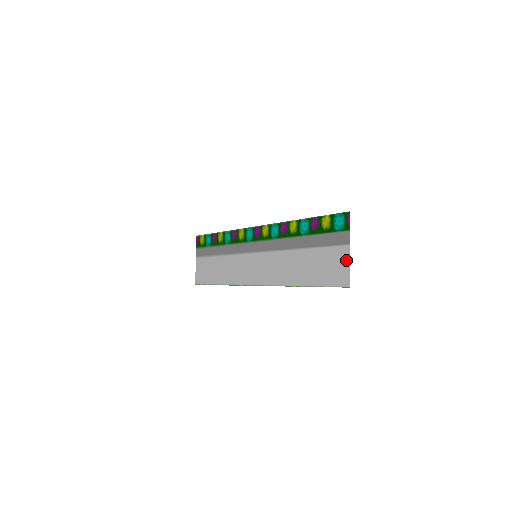
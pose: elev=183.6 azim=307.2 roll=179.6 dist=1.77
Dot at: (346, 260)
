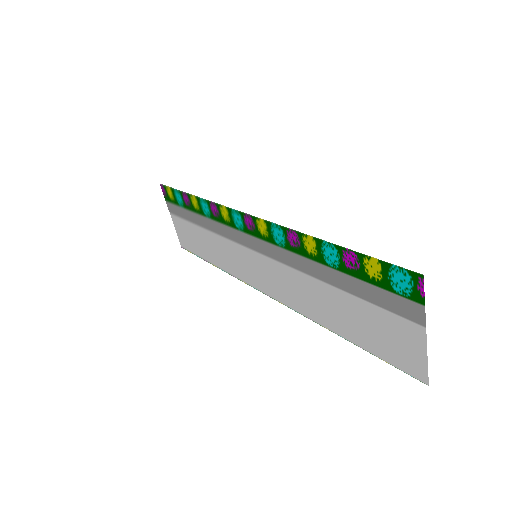
Dot at: (419, 346)
